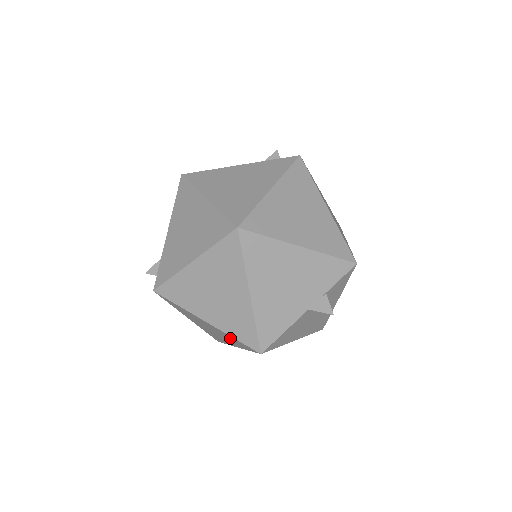
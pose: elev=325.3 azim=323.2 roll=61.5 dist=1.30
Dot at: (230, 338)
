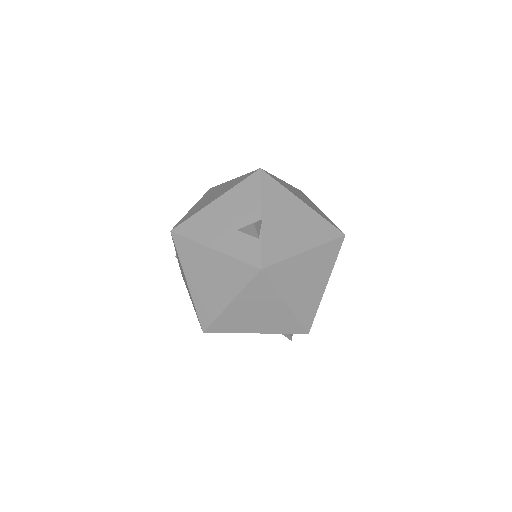
Dot at: occluded
